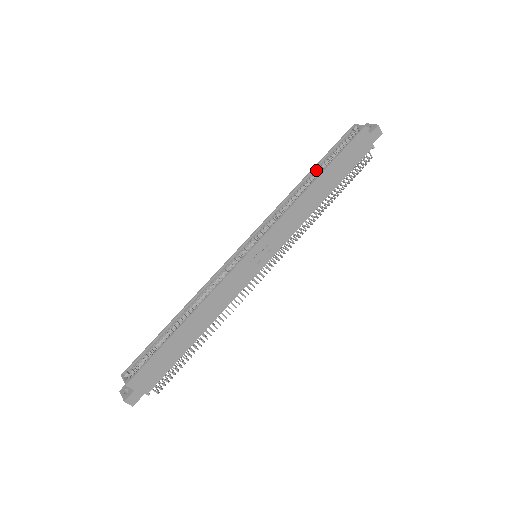
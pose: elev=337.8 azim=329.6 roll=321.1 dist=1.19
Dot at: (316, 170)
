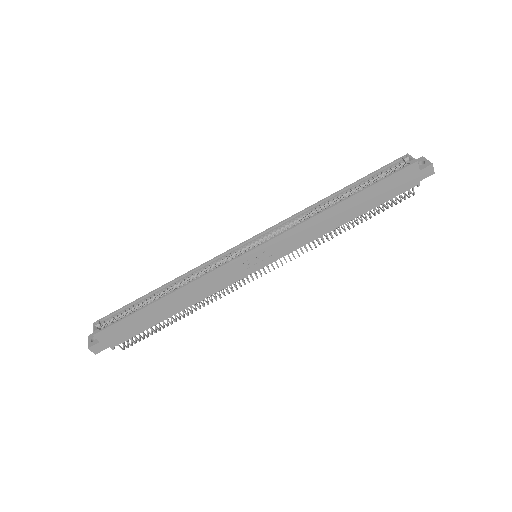
Dot at: (348, 190)
